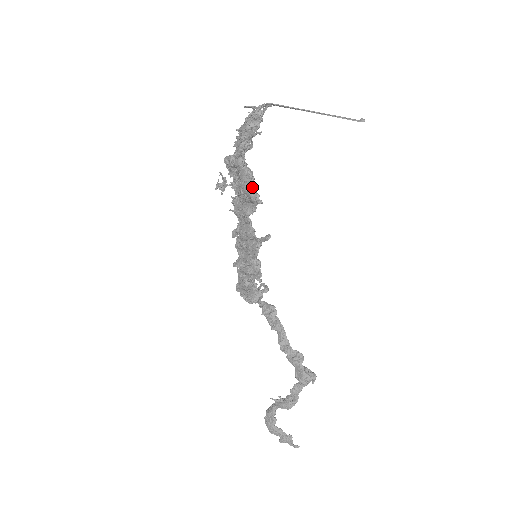
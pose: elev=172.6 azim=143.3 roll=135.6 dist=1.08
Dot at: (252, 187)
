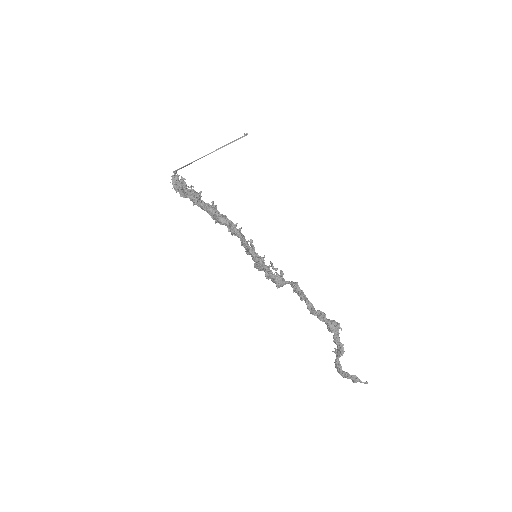
Dot at: (216, 217)
